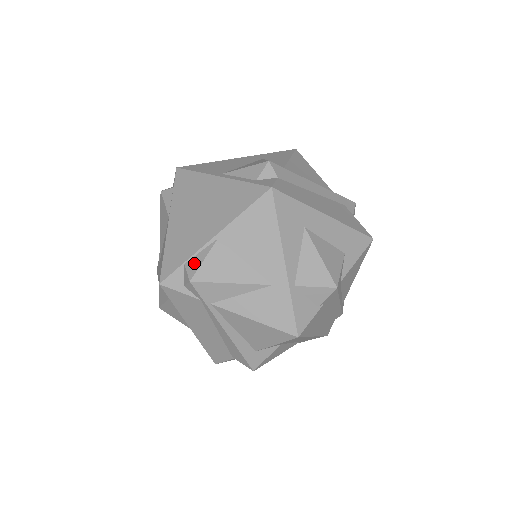
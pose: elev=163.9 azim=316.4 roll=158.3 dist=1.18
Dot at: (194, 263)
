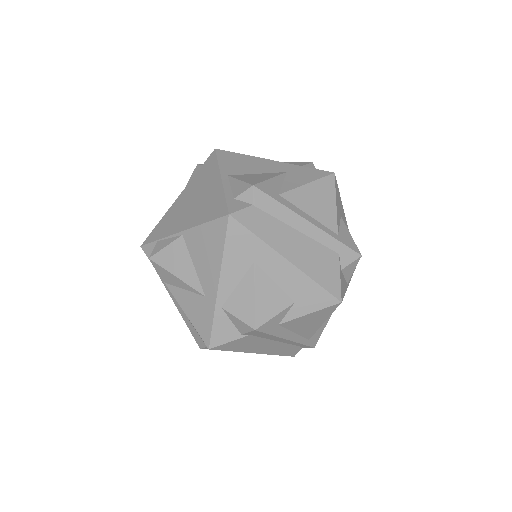
Dot at: (160, 245)
